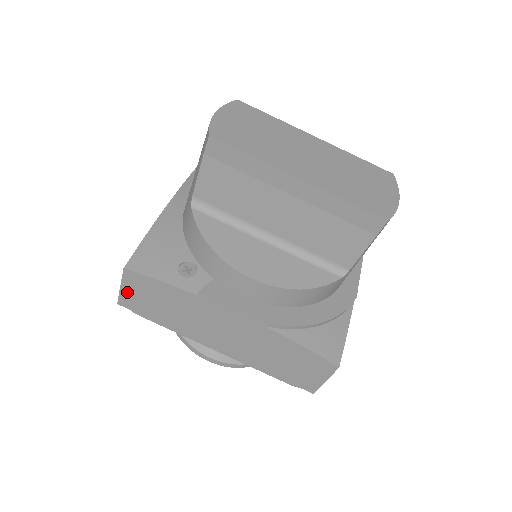
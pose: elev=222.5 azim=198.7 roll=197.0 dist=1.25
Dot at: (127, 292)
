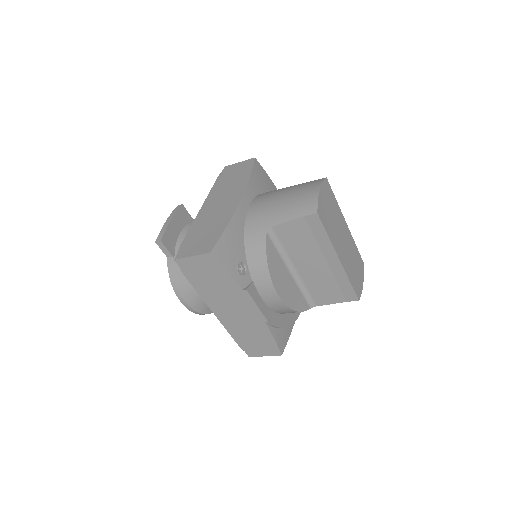
Dot at: (193, 261)
